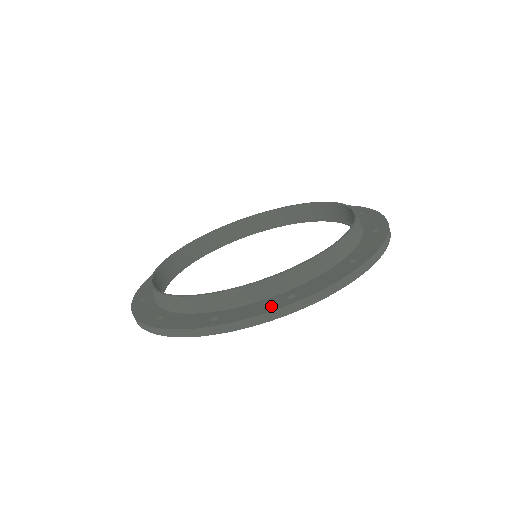
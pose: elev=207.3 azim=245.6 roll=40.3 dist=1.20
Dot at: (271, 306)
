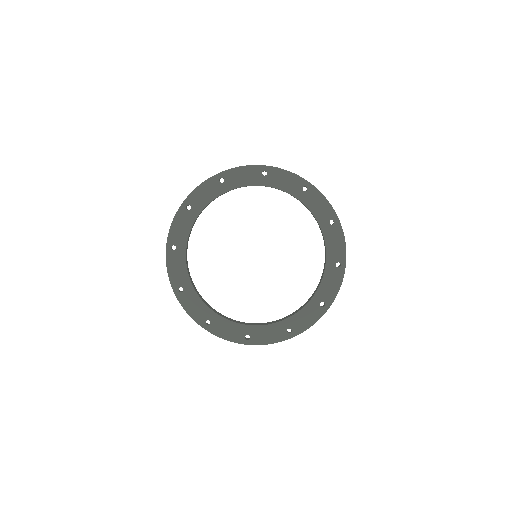
Dot at: occluded
